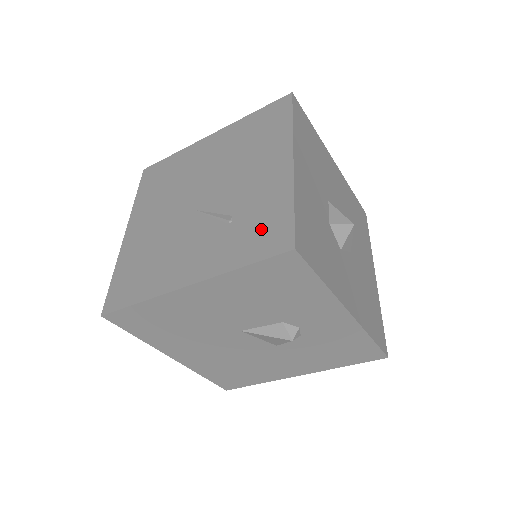
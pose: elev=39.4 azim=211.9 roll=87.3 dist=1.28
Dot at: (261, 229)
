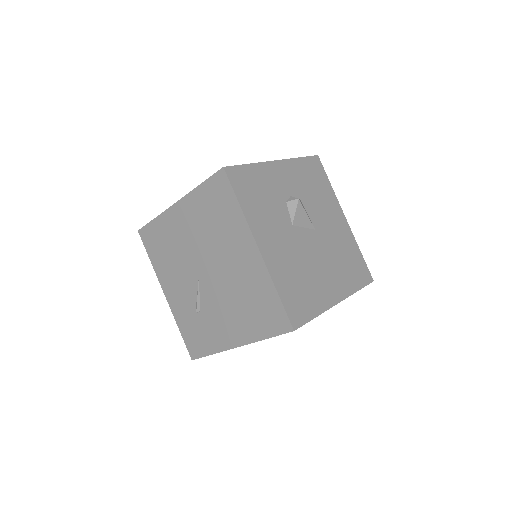
Dot at: (196, 337)
